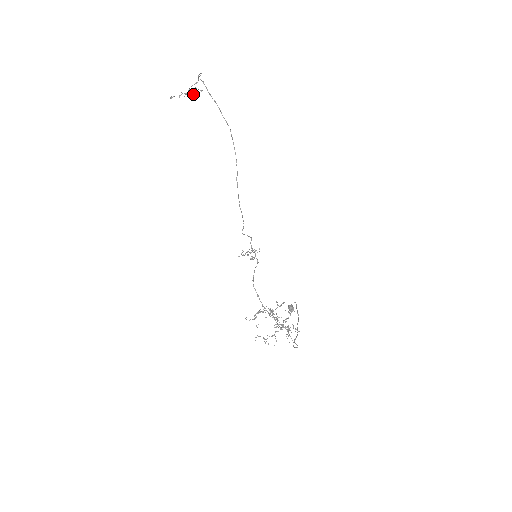
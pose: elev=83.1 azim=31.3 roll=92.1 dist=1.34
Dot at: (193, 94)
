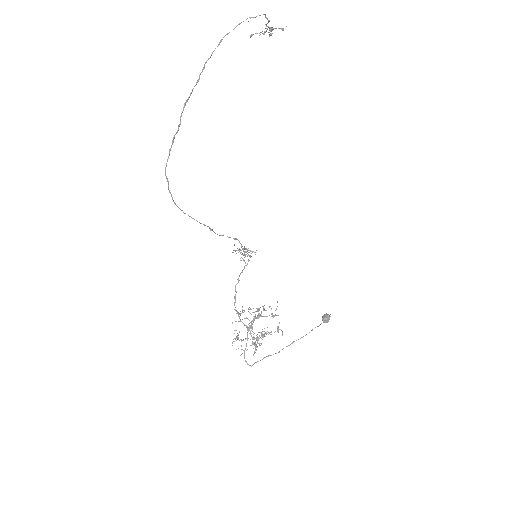
Dot at: (270, 34)
